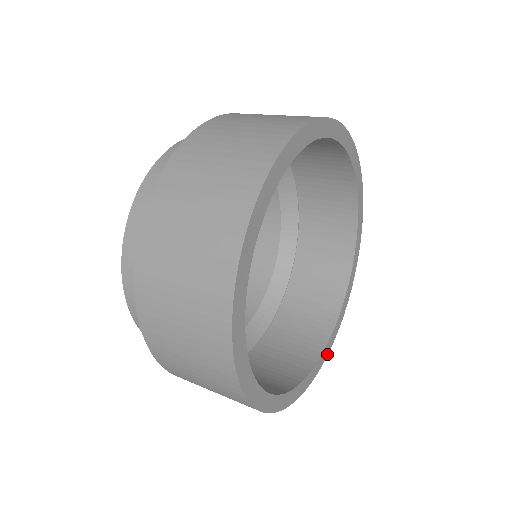
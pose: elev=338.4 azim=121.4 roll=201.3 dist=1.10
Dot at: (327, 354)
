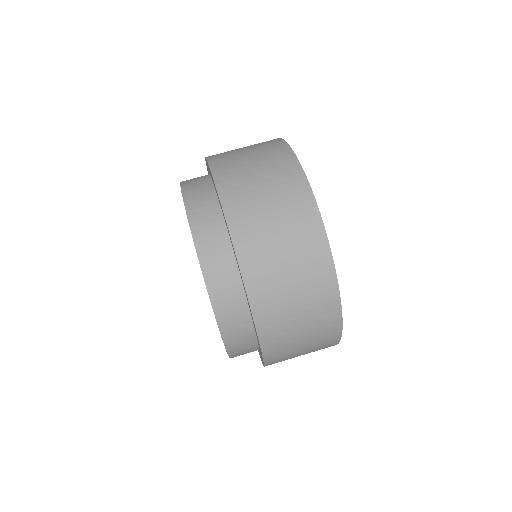
Dot at: occluded
